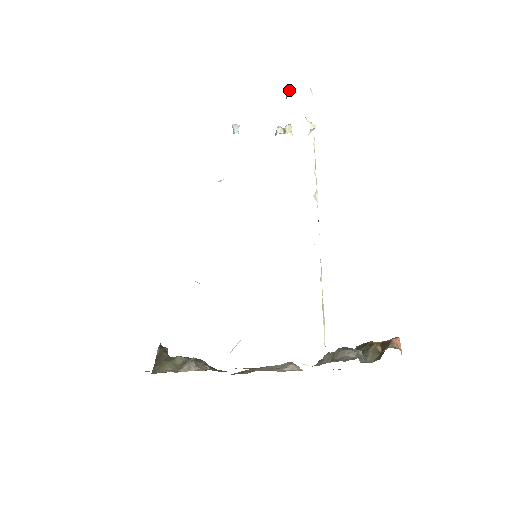
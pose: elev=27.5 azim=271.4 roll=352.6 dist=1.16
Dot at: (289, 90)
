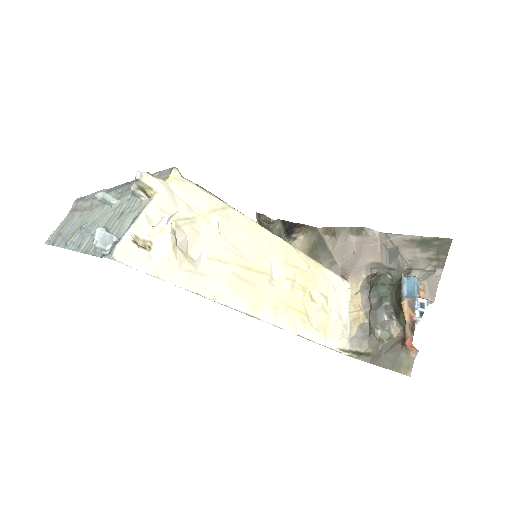
Dot at: occluded
